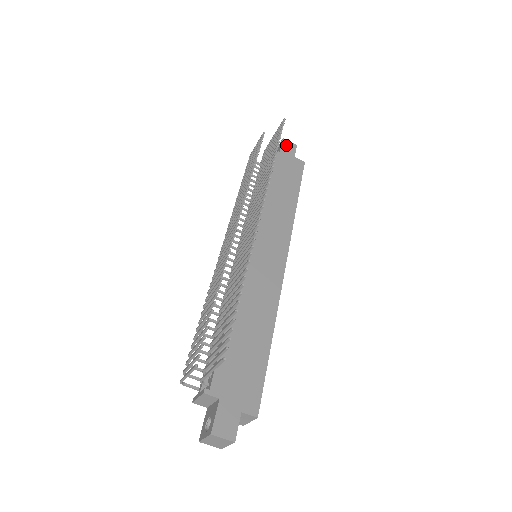
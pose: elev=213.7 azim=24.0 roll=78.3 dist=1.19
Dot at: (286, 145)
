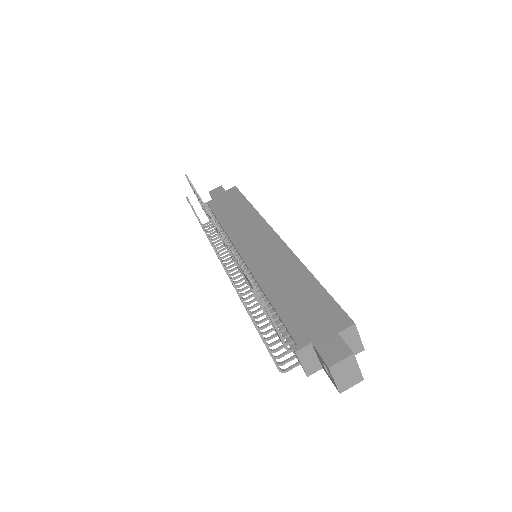
Dot at: (214, 193)
